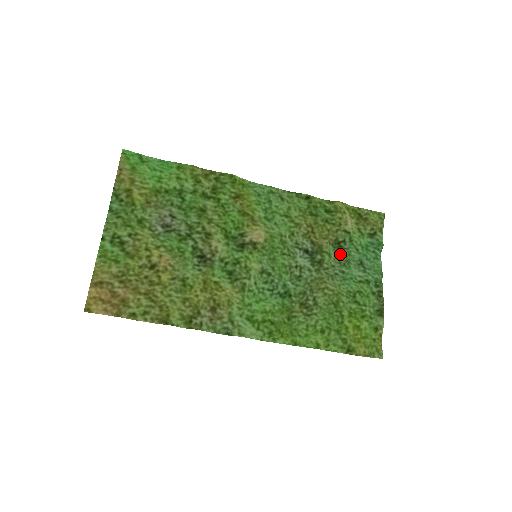
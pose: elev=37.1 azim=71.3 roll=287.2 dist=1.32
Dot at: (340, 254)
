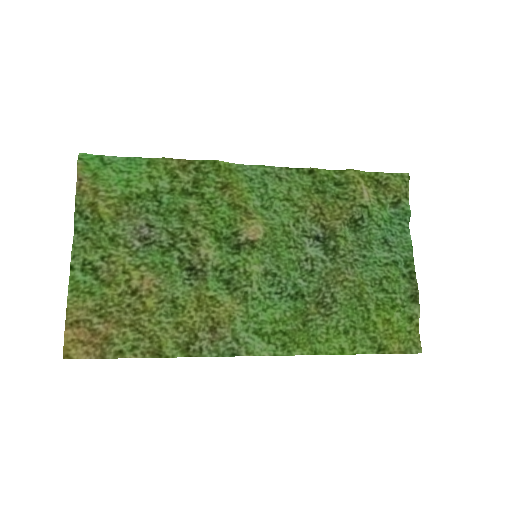
Dot at: (358, 234)
